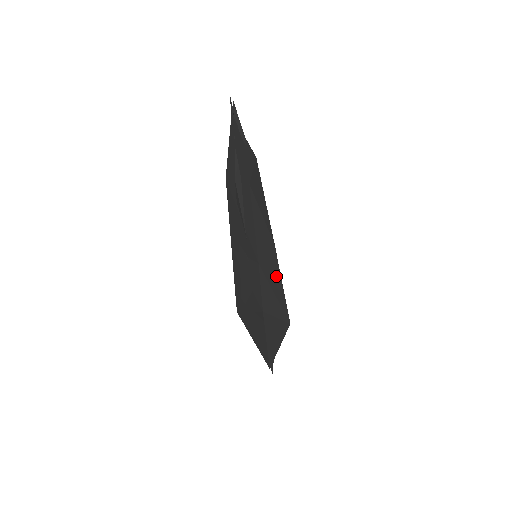
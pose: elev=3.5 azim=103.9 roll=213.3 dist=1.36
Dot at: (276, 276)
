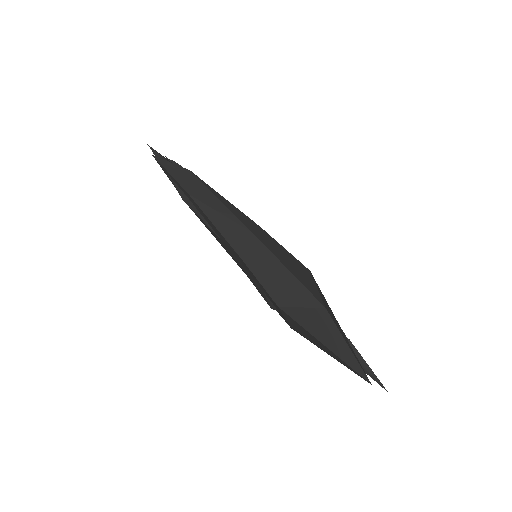
Dot at: (272, 262)
